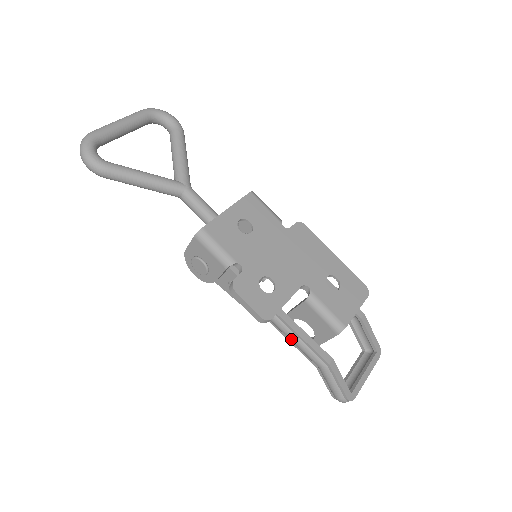
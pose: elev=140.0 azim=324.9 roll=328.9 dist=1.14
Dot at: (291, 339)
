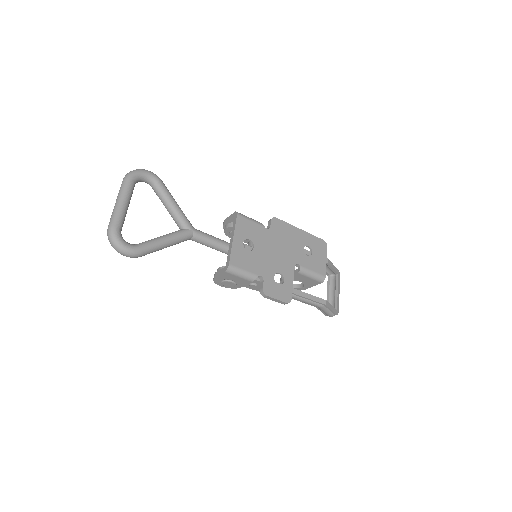
Dot at: (299, 300)
